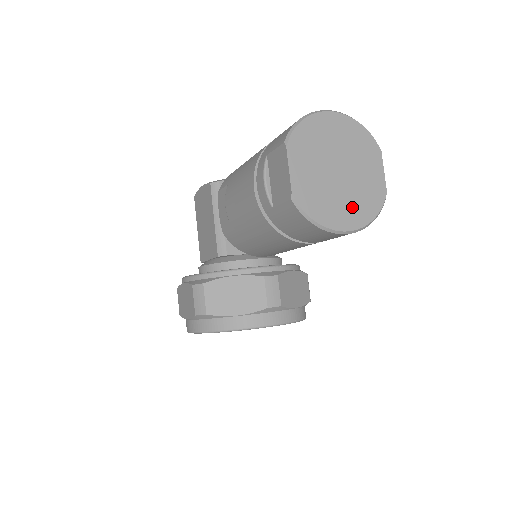
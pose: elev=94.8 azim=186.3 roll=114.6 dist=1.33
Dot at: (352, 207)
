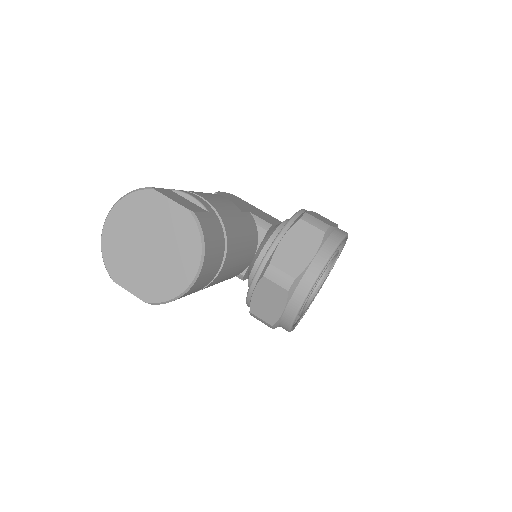
Dot at: (181, 256)
